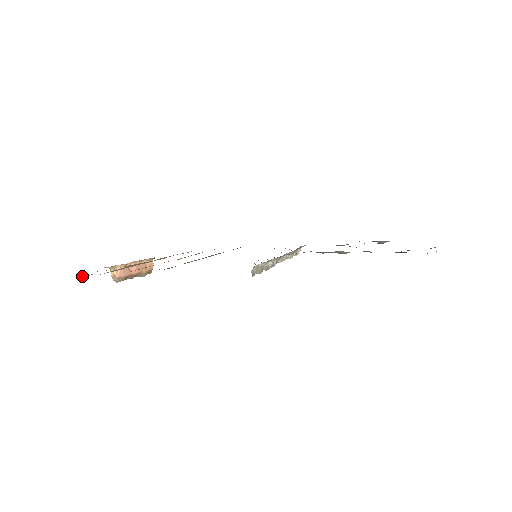
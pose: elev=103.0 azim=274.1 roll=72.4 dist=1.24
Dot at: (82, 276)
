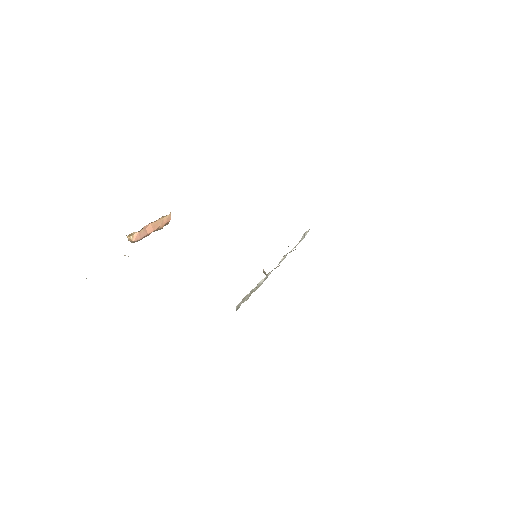
Dot at: occluded
